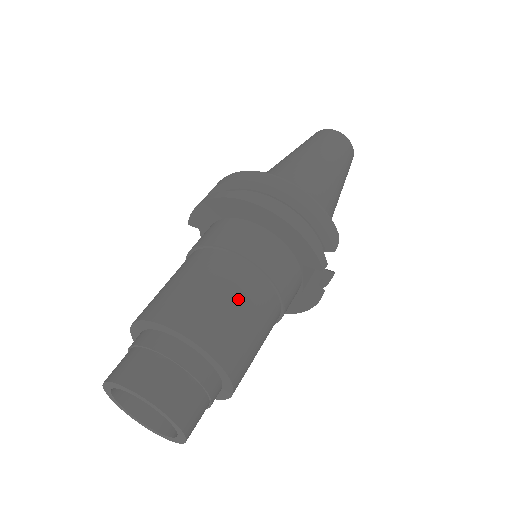
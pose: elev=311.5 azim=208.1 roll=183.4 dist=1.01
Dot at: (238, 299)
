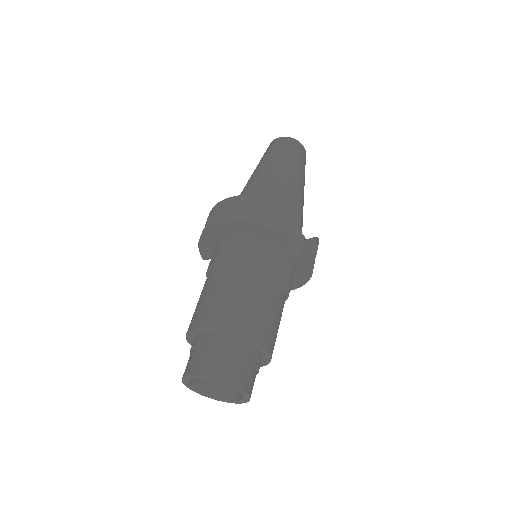
Dot at: (239, 289)
